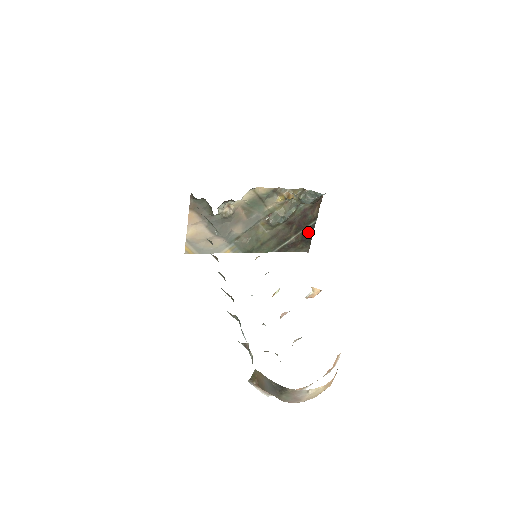
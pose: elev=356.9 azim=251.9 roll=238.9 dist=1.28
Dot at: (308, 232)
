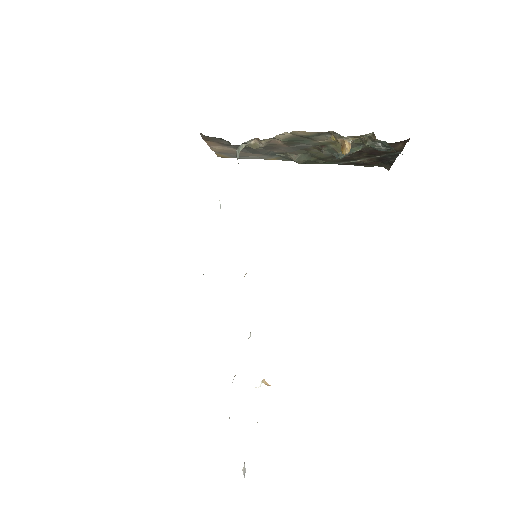
Dot at: (387, 158)
